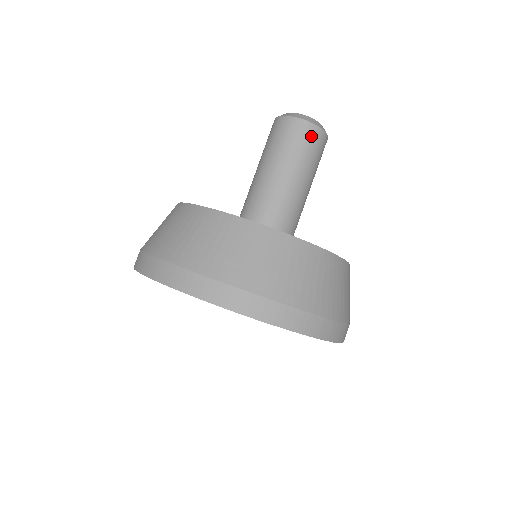
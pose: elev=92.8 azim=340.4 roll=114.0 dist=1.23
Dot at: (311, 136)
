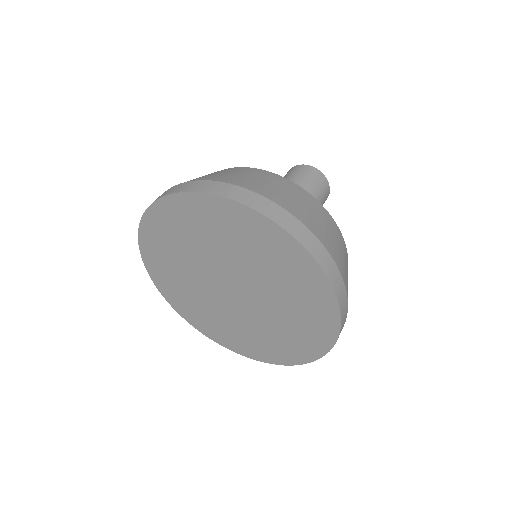
Dot at: (303, 170)
